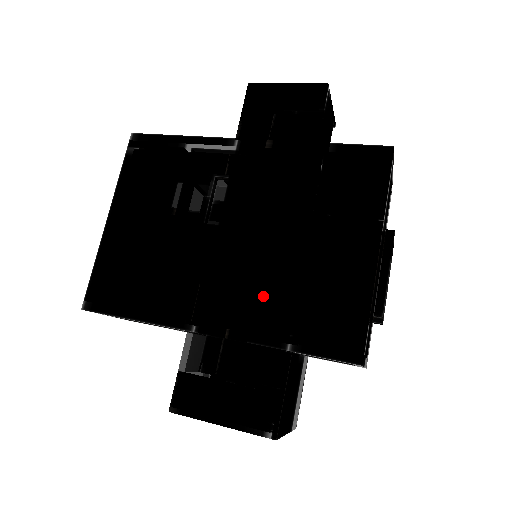
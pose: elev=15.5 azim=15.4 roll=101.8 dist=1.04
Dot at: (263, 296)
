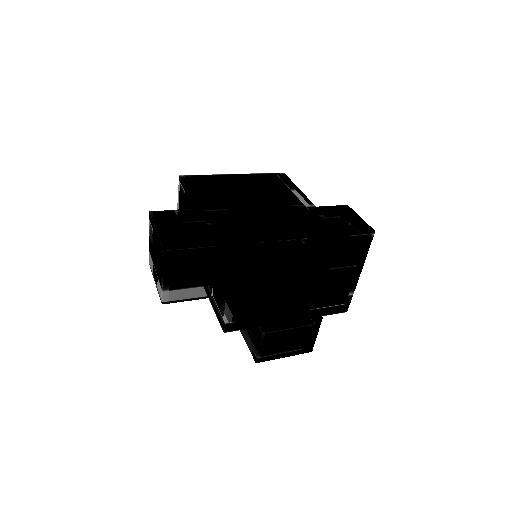
Dot at: (240, 232)
